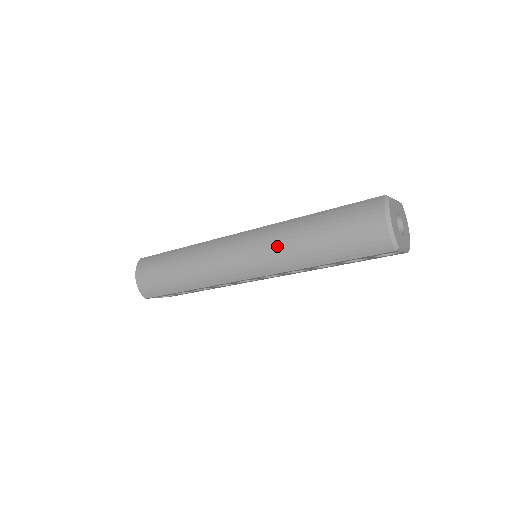
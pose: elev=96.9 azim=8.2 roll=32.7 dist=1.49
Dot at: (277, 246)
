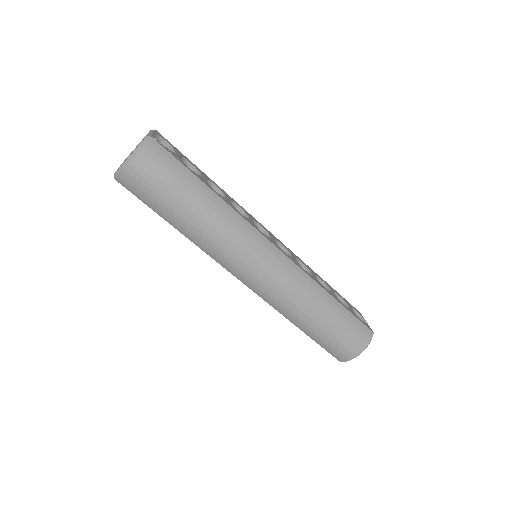
Dot at: (293, 297)
